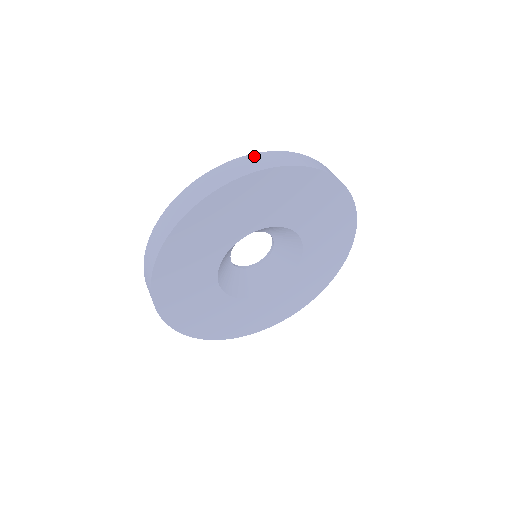
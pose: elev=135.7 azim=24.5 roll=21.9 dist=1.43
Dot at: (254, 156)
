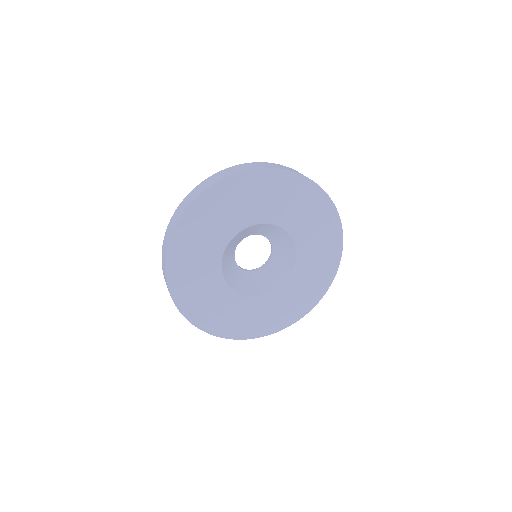
Dot at: (201, 184)
